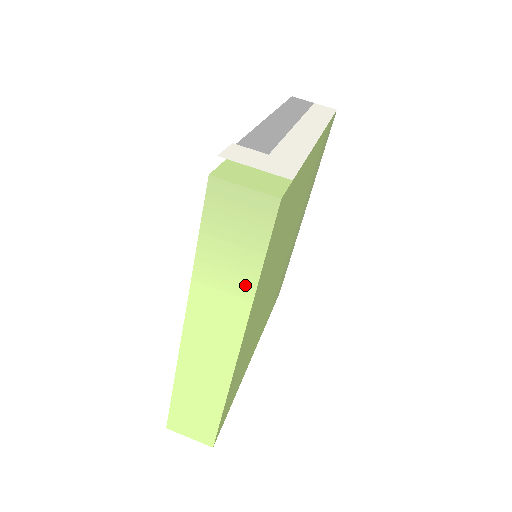
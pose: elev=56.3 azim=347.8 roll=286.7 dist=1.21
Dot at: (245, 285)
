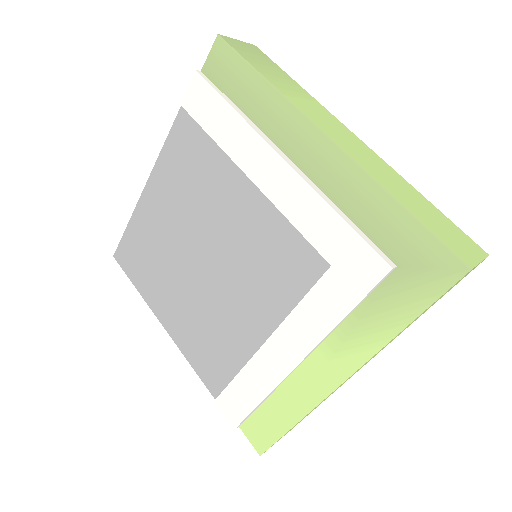
Dot at: (302, 91)
